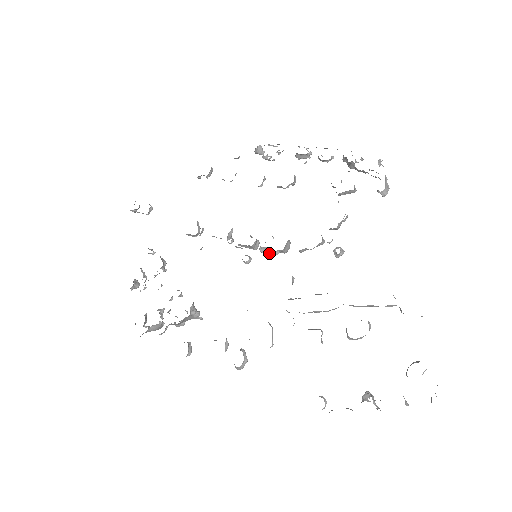
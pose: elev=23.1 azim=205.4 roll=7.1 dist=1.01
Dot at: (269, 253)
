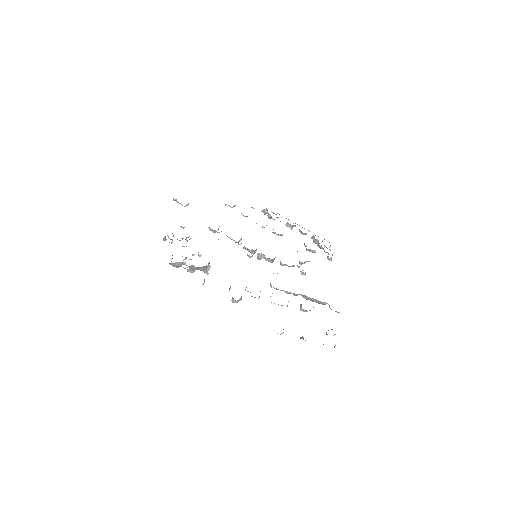
Dot at: (260, 259)
